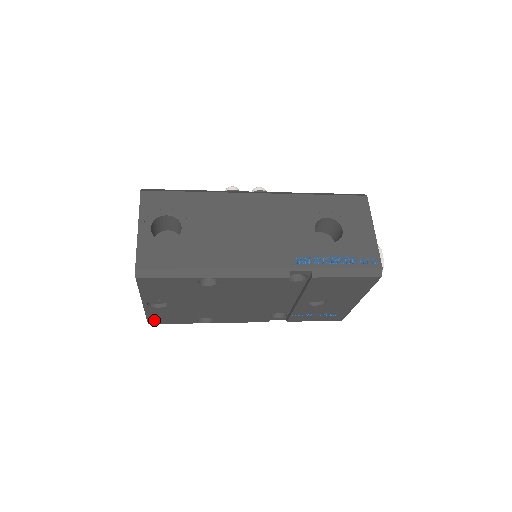
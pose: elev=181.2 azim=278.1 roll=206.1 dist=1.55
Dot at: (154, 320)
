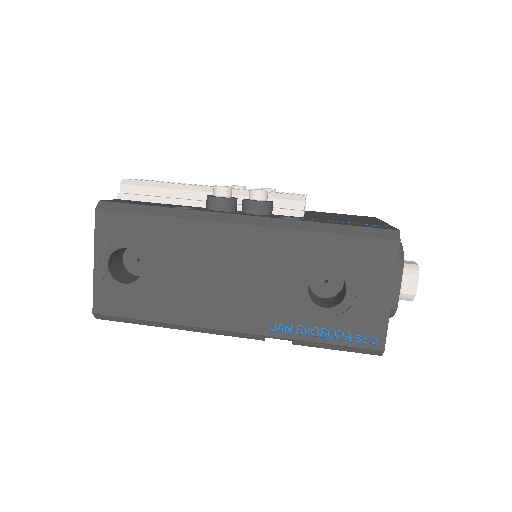
Dot at: occluded
